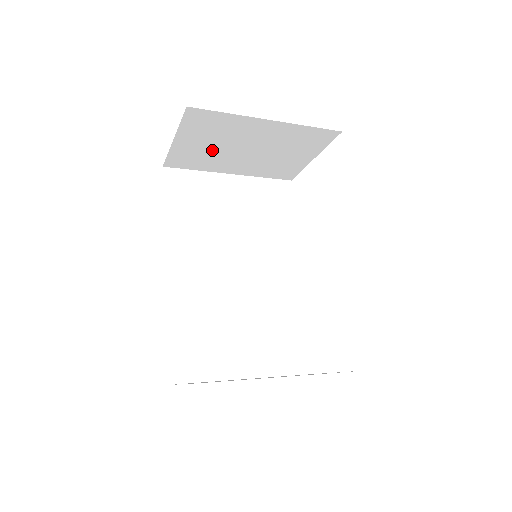
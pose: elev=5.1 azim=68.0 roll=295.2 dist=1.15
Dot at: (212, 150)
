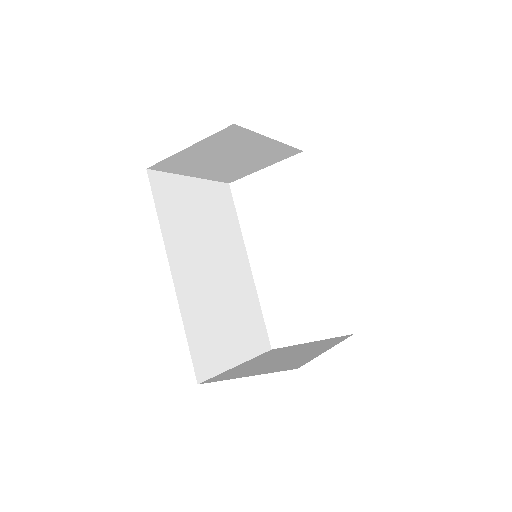
Dot at: (205, 157)
